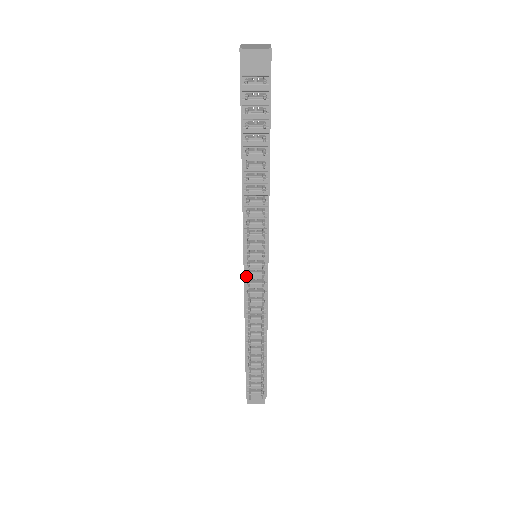
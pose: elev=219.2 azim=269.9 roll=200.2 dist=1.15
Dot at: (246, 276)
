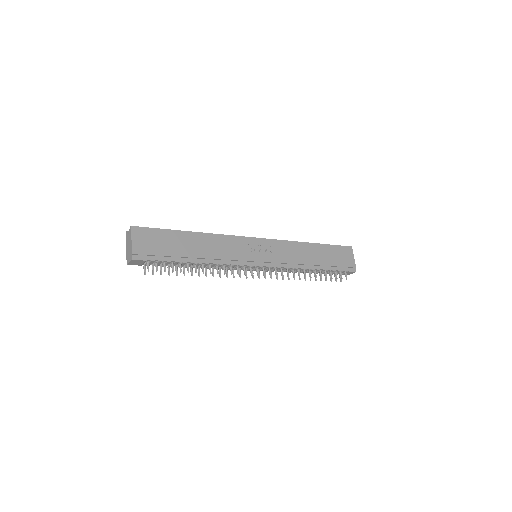
Dot at: occluded
